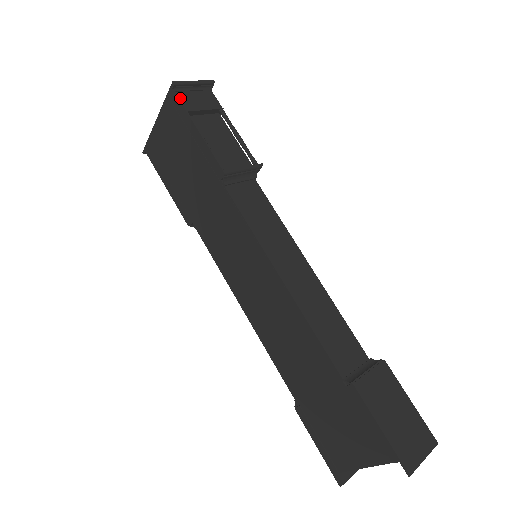
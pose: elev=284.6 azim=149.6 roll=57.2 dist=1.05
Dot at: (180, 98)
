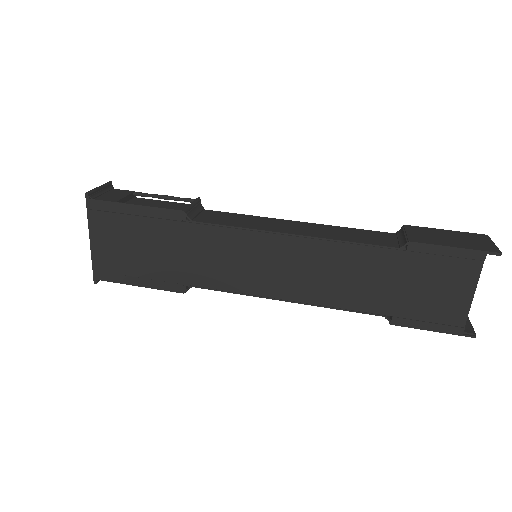
Dot at: (101, 200)
